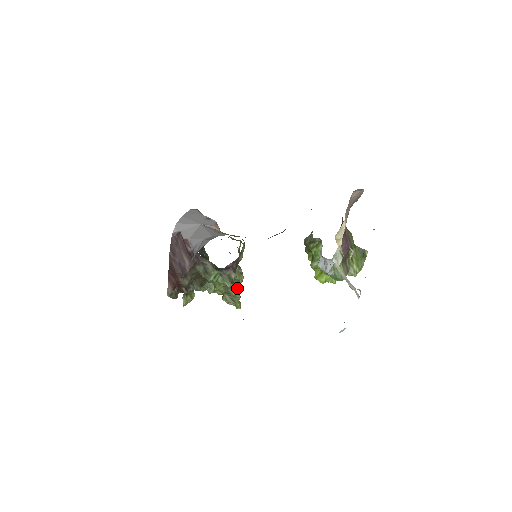
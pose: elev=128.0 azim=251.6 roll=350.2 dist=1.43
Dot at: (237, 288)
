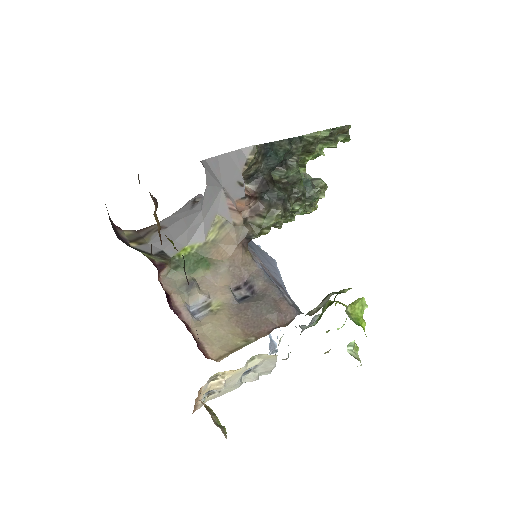
Dot at: occluded
